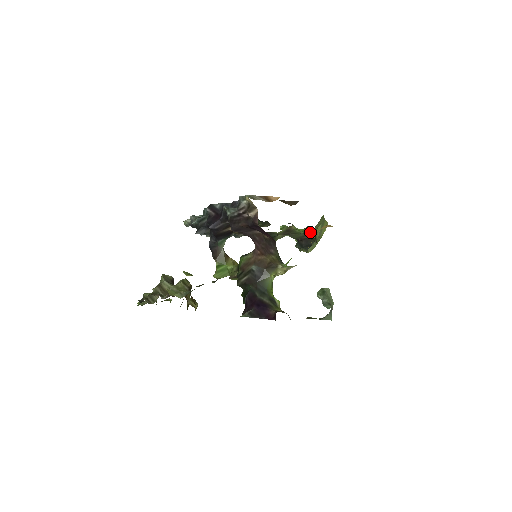
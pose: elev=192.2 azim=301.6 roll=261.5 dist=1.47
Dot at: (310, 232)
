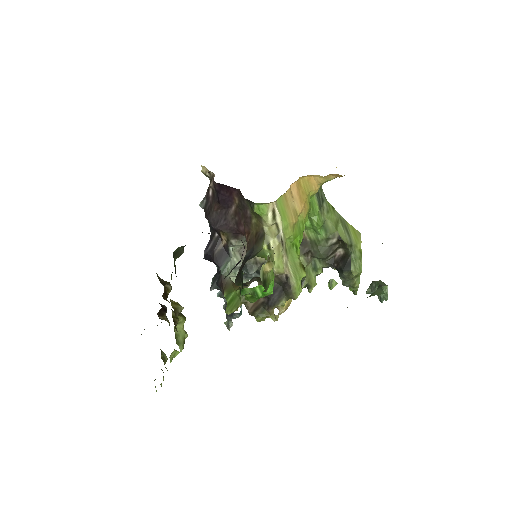
Dot at: (316, 217)
